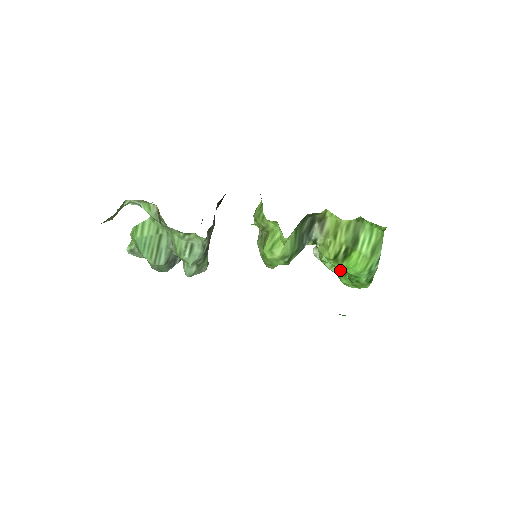
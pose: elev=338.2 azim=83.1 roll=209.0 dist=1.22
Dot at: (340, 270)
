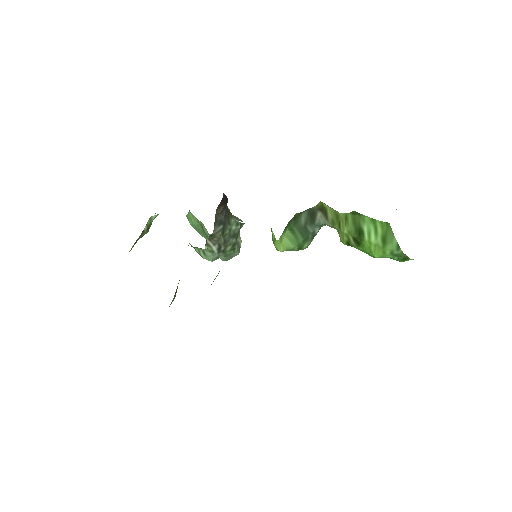
Dot at: occluded
